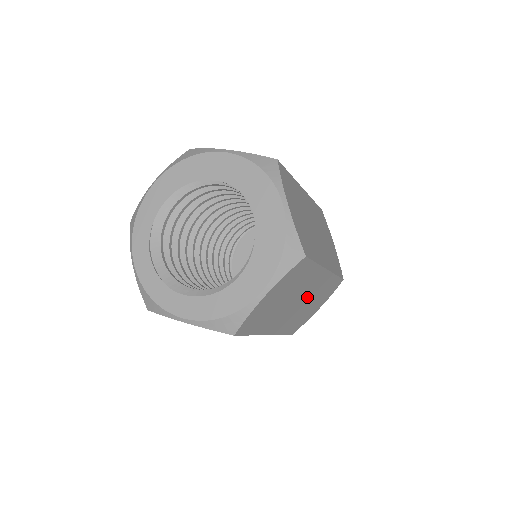
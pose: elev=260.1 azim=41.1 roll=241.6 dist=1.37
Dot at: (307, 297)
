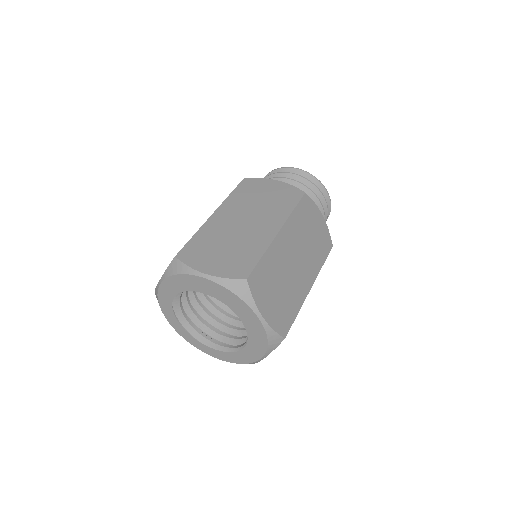
Dot at: occluded
